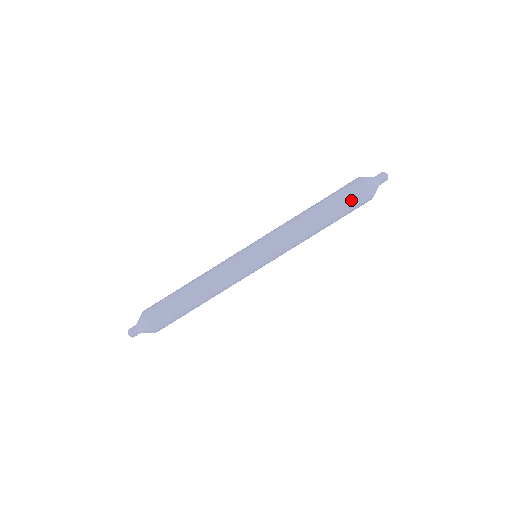
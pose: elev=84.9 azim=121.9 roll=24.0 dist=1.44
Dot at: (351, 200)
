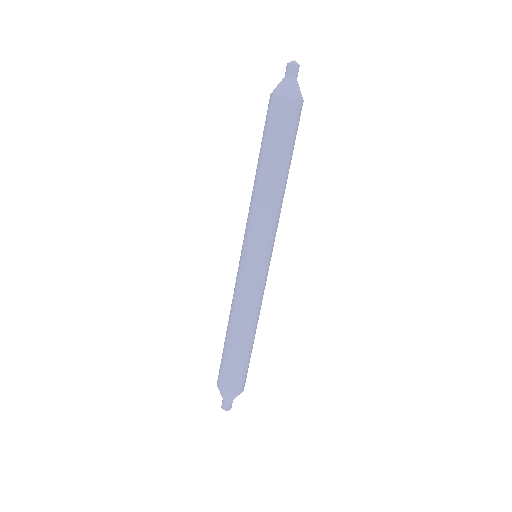
Dot at: (296, 128)
